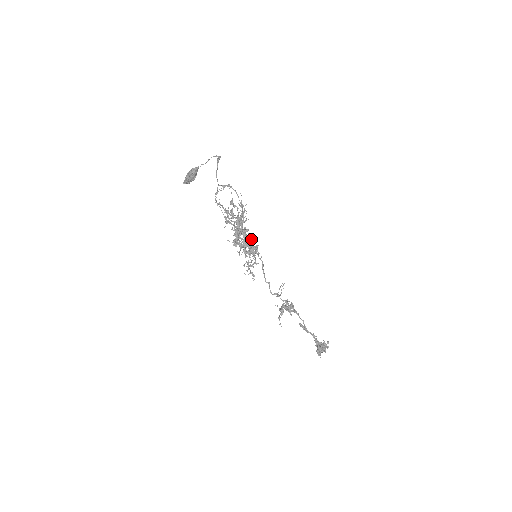
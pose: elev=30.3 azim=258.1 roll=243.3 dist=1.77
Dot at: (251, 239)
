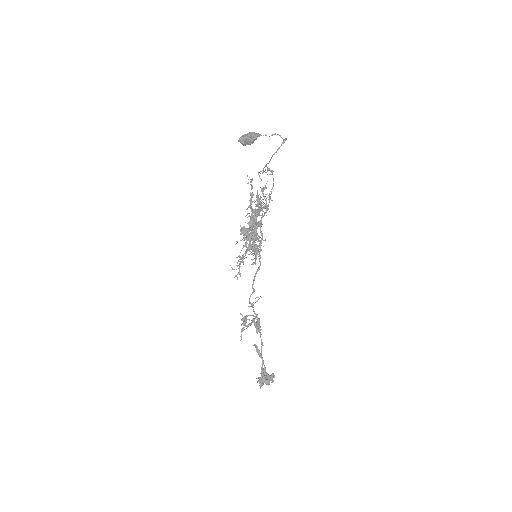
Dot at: (262, 237)
